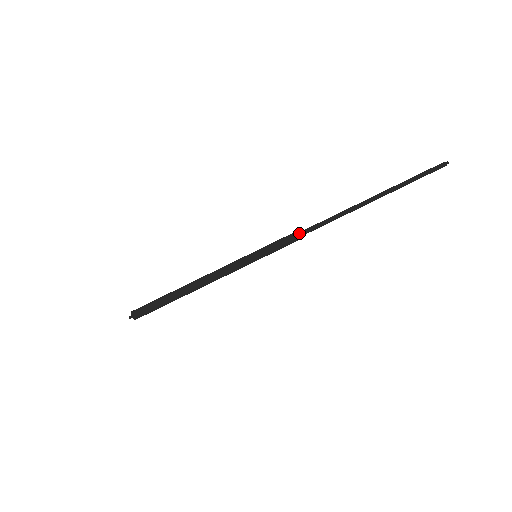
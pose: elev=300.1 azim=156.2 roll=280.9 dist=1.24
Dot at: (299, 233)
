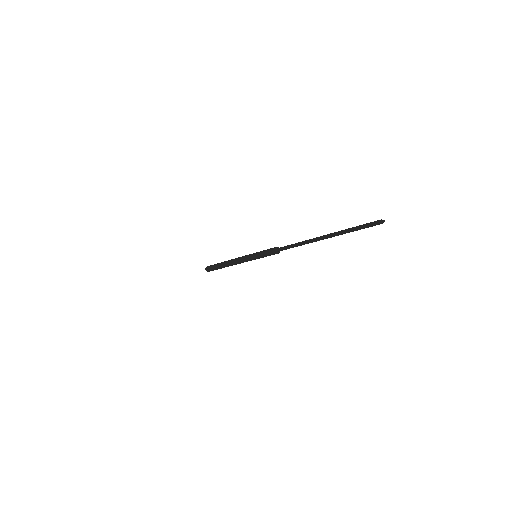
Dot at: (276, 252)
